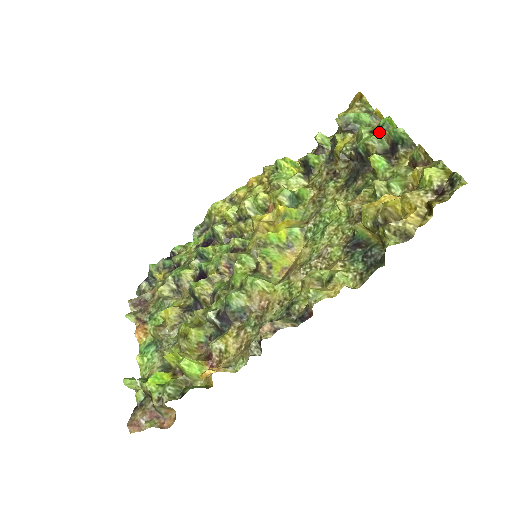
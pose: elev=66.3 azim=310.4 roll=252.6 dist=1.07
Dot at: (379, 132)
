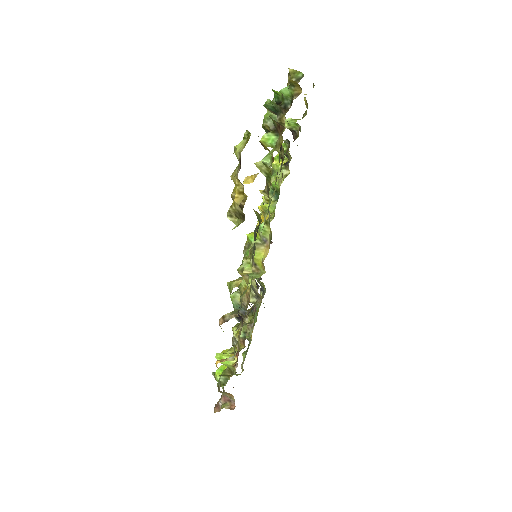
Dot at: occluded
